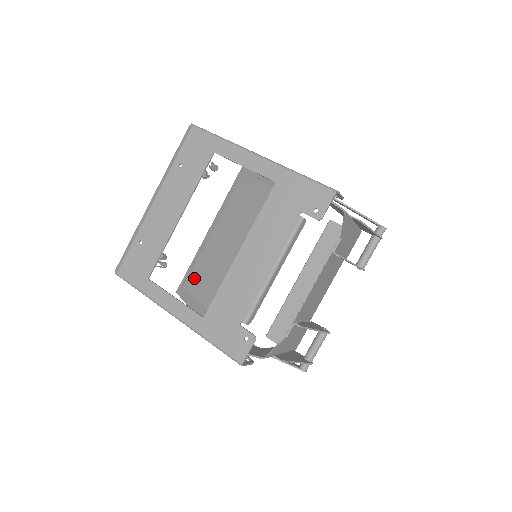
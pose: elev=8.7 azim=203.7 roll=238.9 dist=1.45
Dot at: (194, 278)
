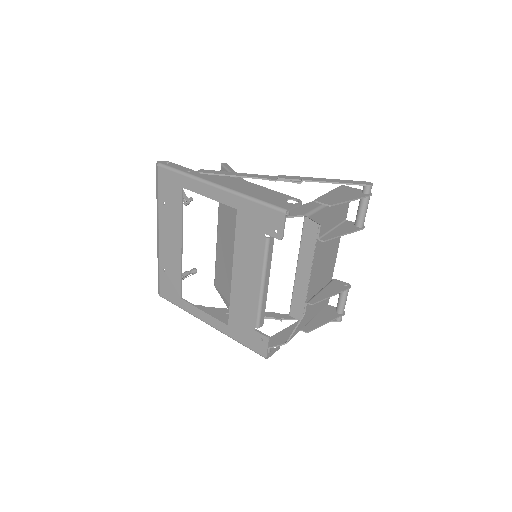
Dot at: (219, 280)
